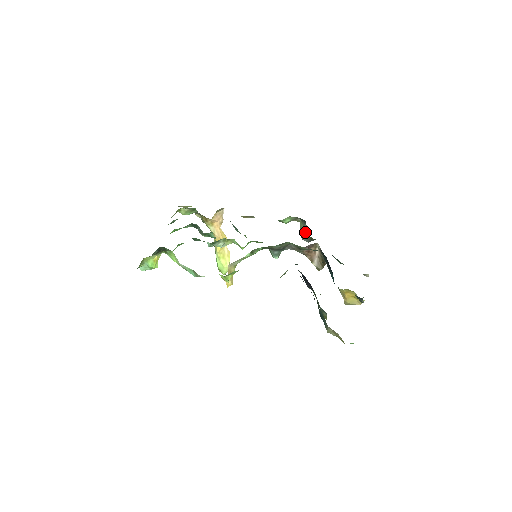
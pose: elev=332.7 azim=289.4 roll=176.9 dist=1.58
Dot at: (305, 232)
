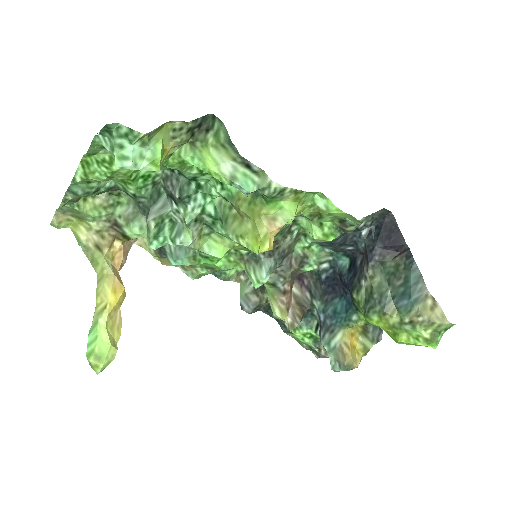
Dot at: (252, 293)
